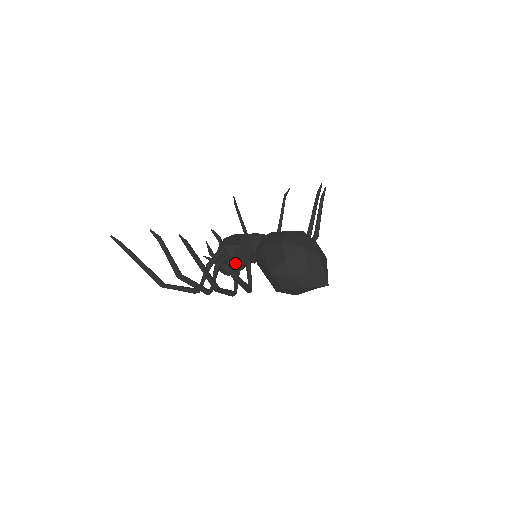
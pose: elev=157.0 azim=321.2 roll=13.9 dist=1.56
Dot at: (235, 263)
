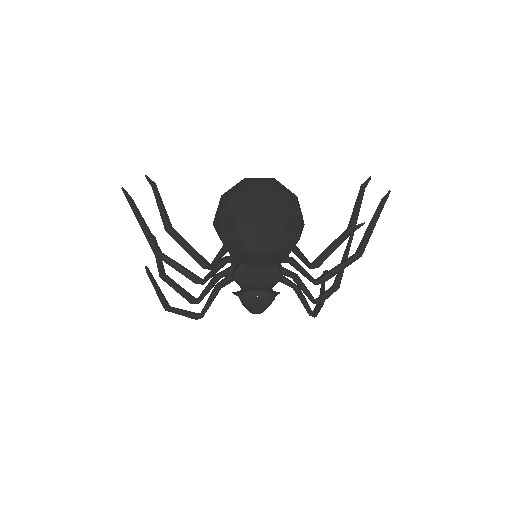
Dot at: occluded
